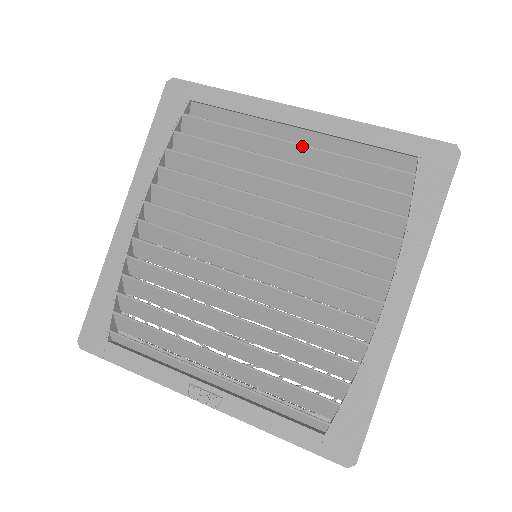
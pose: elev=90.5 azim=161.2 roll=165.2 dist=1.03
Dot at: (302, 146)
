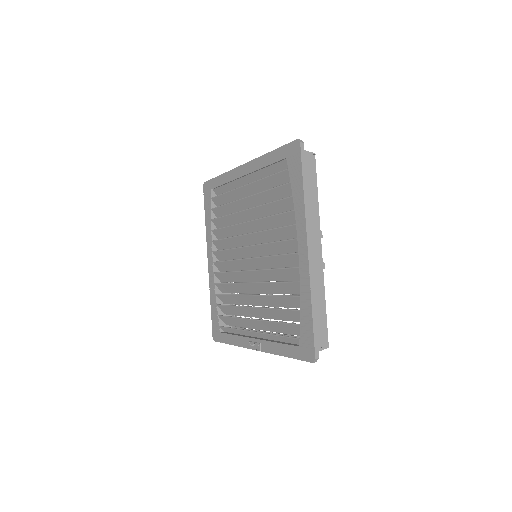
Dot at: (248, 185)
